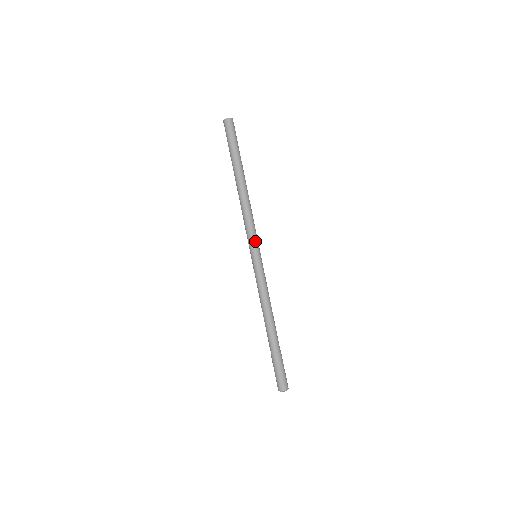
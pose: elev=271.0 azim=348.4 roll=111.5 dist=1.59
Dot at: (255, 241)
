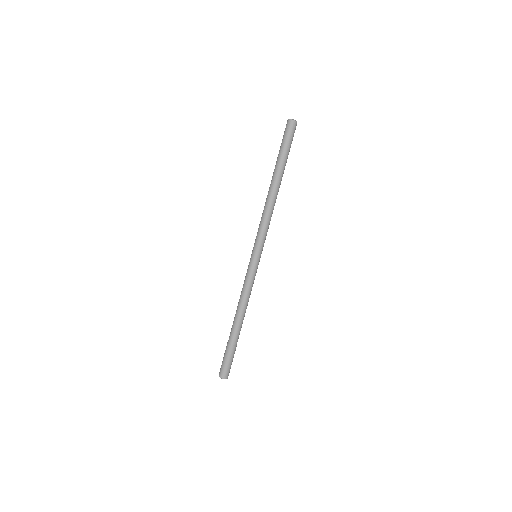
Dot at: (262, 243)
